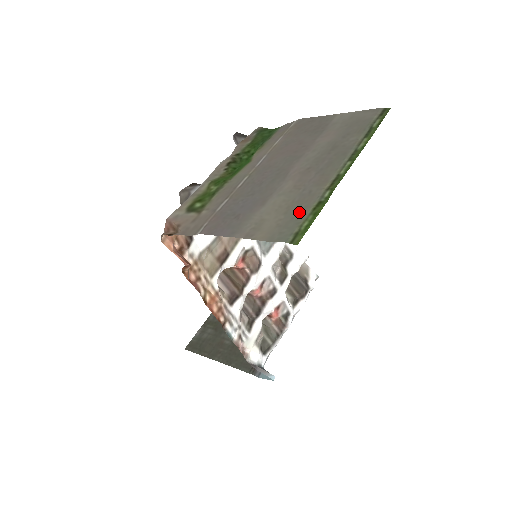
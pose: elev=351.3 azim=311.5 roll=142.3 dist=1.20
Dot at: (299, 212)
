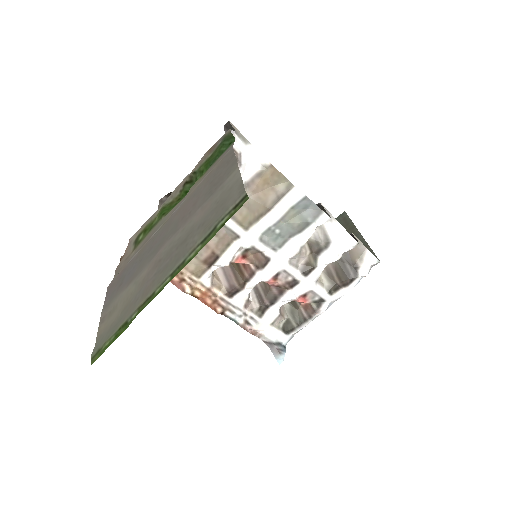
Dot at: (120, 321)
